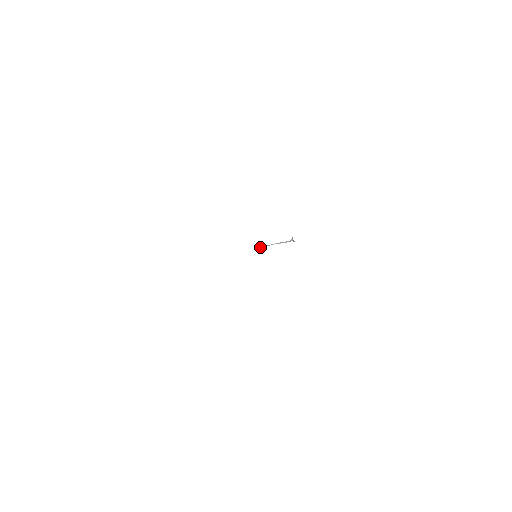
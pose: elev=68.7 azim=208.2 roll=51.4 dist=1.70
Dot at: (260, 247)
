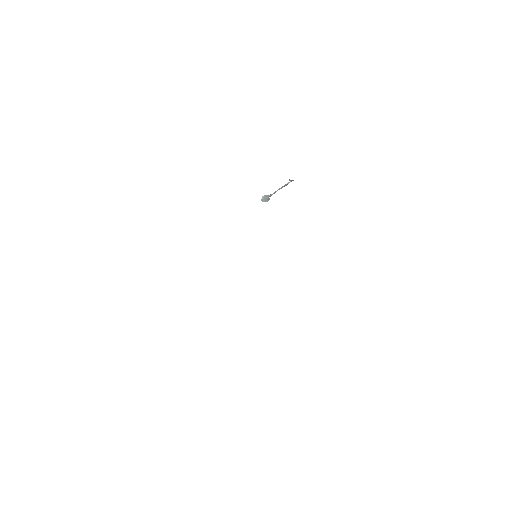
Dot at: (265, 201)
